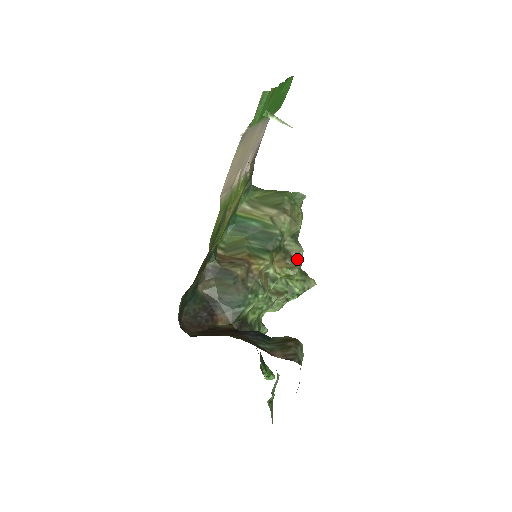
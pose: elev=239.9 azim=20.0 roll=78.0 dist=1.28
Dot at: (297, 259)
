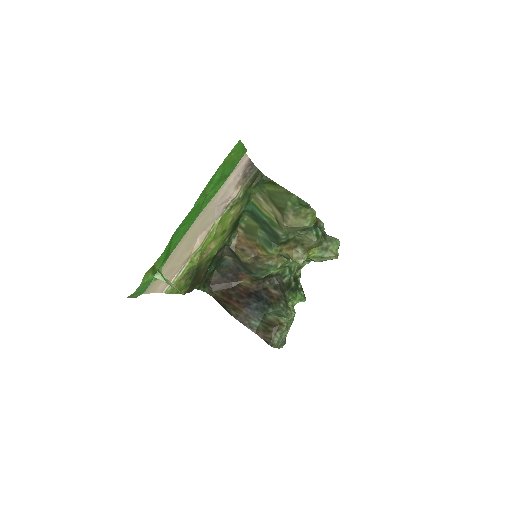
Dot at: (309, 246)
